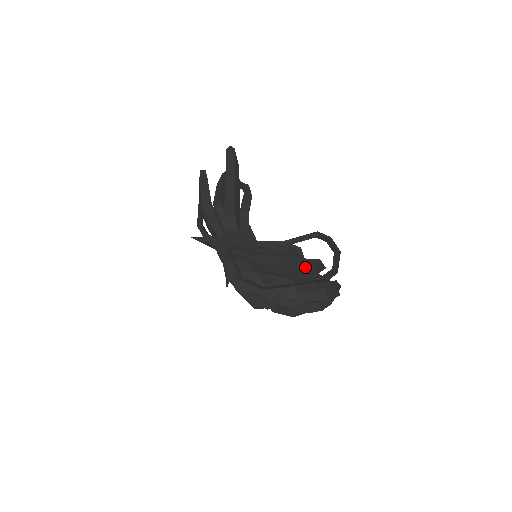
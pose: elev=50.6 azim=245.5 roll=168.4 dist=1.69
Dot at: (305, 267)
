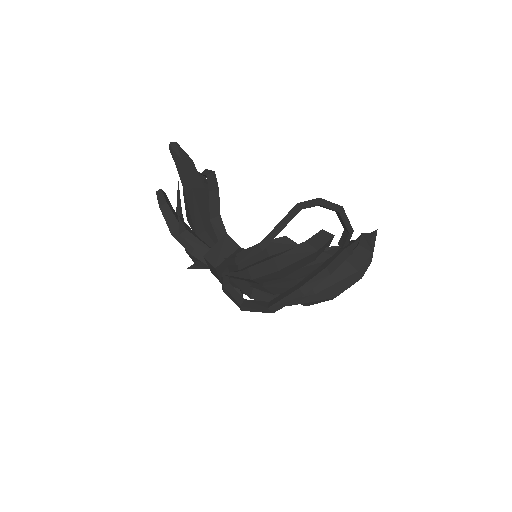
Dot at: (301, 258)
